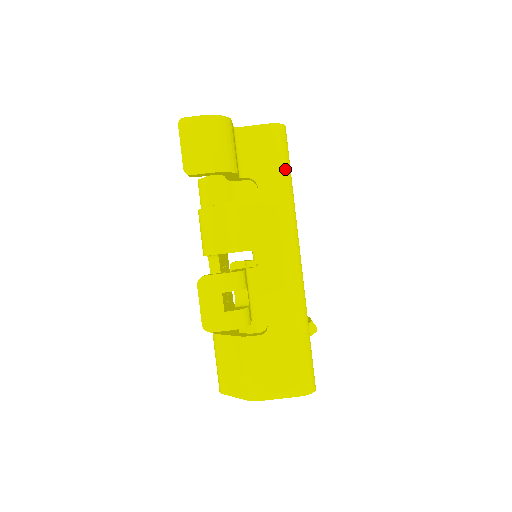
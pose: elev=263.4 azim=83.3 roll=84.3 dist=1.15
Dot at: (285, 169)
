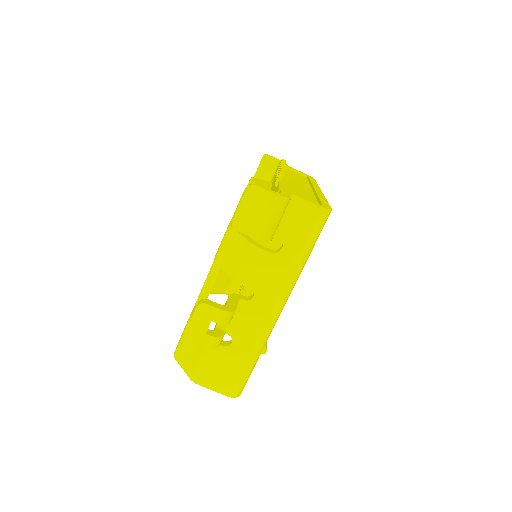
Dot at: (311, 245)
